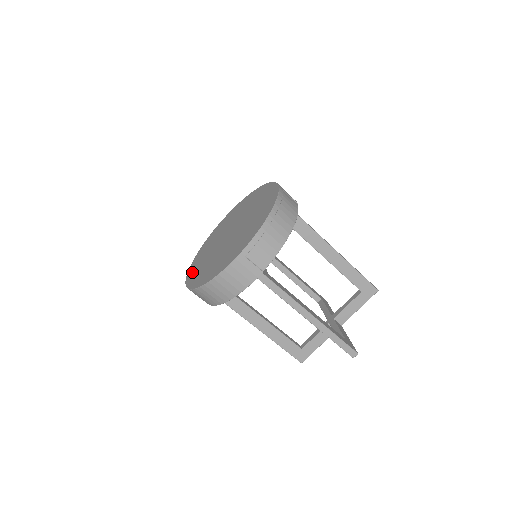
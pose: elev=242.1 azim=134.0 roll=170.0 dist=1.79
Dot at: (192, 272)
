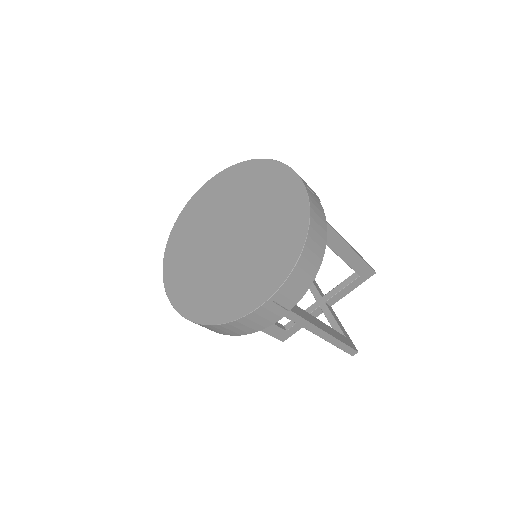
Dot at: (173, 278)
